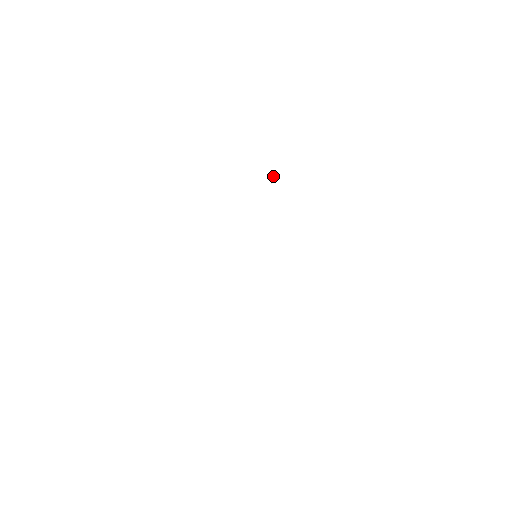
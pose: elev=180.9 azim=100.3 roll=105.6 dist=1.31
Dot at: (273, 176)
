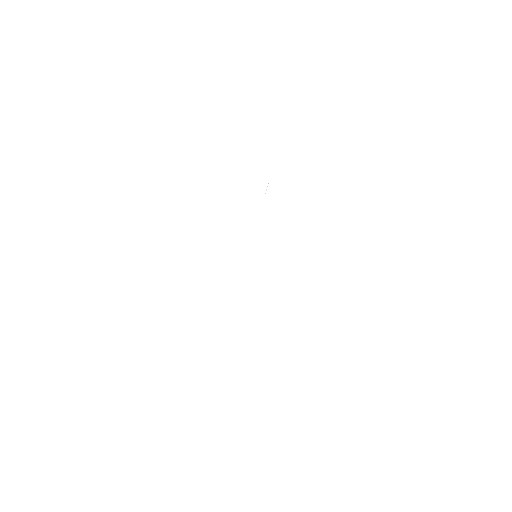
Dot at: (267, 186)
